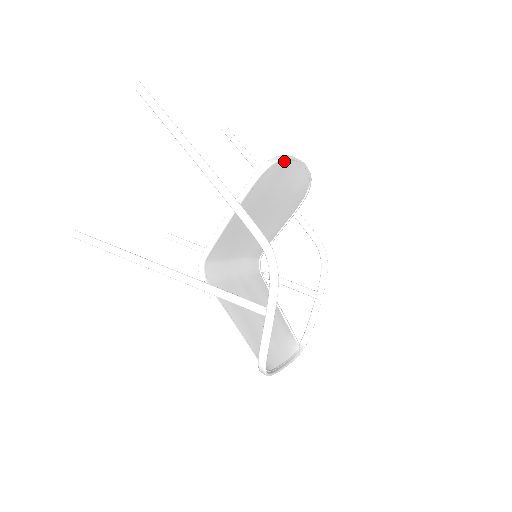
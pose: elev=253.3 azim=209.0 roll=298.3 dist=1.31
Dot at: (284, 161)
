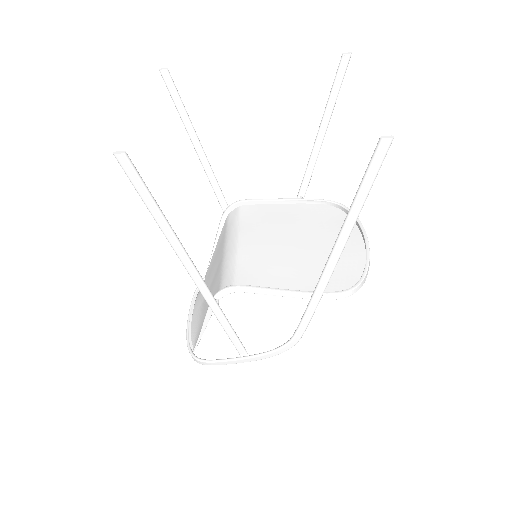
Dot at: occluded
